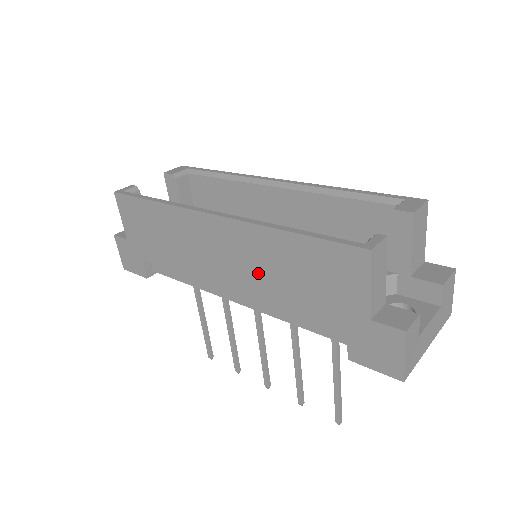
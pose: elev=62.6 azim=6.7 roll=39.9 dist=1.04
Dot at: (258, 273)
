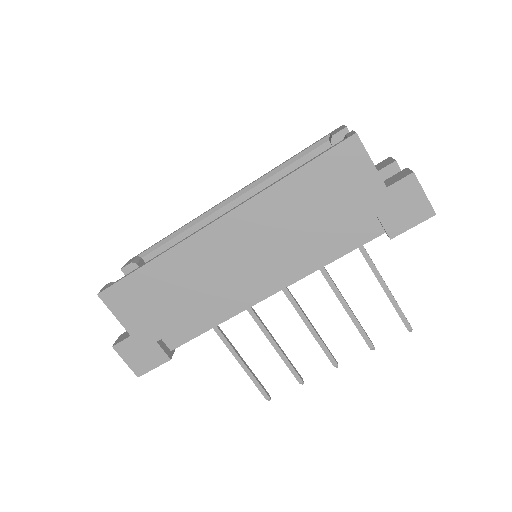
Dot at: (282, 236)
